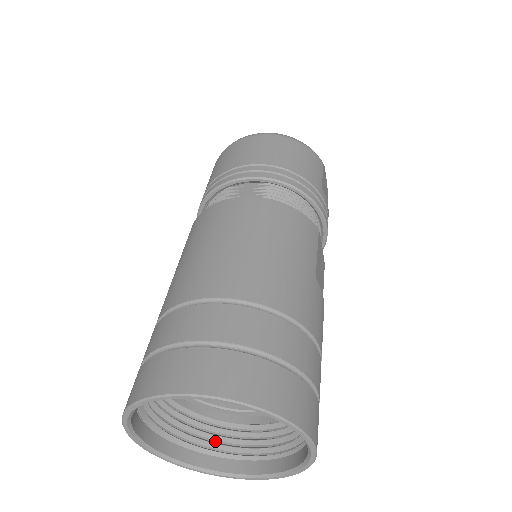
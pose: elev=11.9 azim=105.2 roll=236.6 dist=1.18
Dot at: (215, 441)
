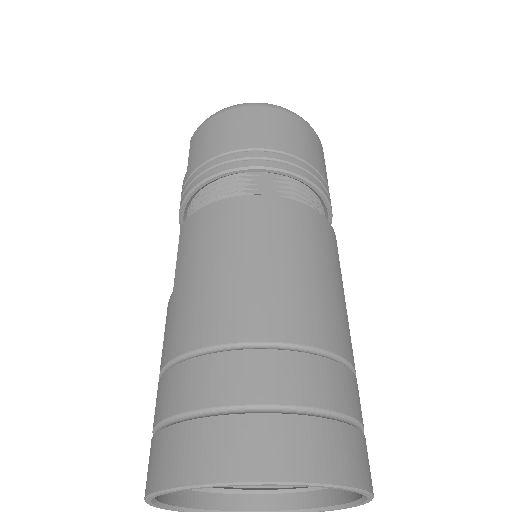
Dot at: occluded
